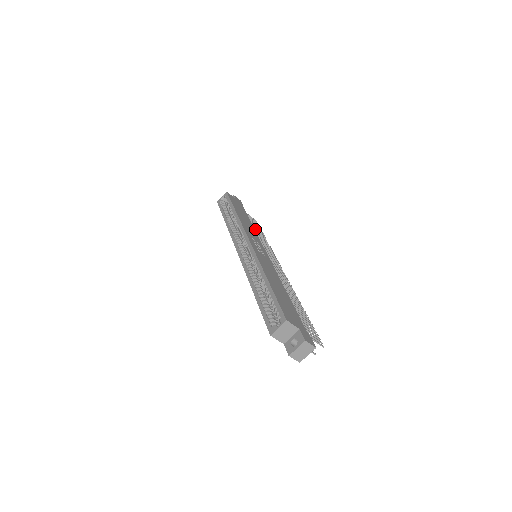
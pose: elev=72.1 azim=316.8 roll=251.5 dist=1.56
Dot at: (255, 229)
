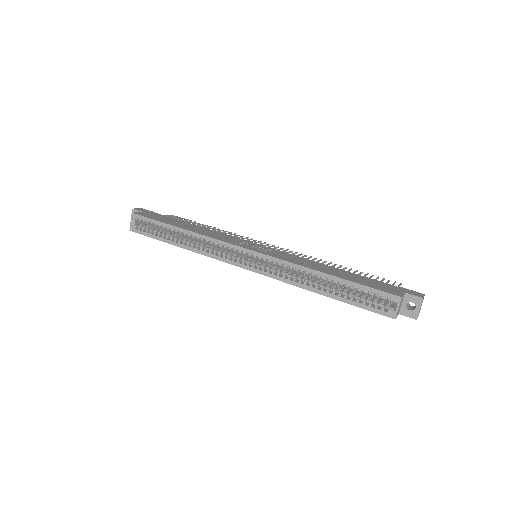
Dot at: occluded
